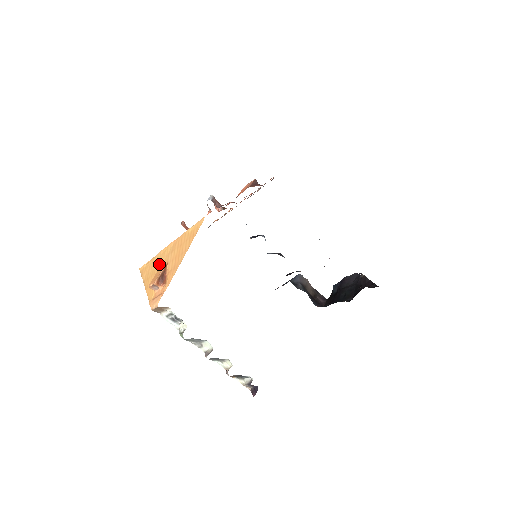
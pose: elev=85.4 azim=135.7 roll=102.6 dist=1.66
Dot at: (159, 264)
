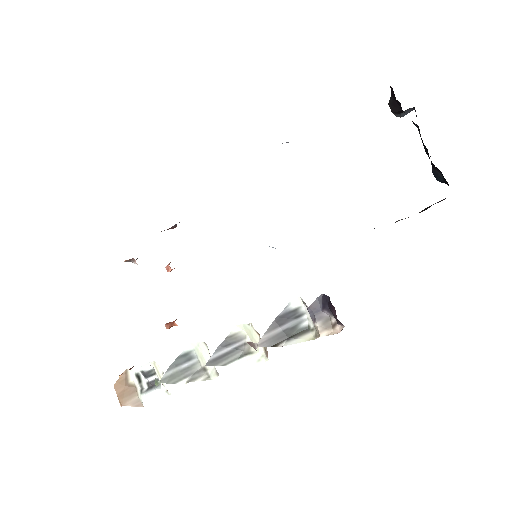
Dot at: occluded
